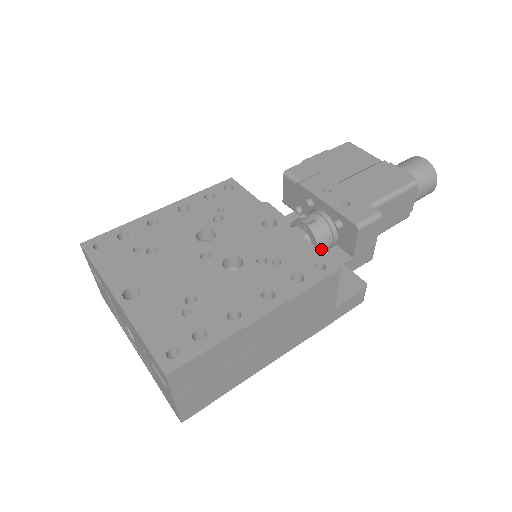
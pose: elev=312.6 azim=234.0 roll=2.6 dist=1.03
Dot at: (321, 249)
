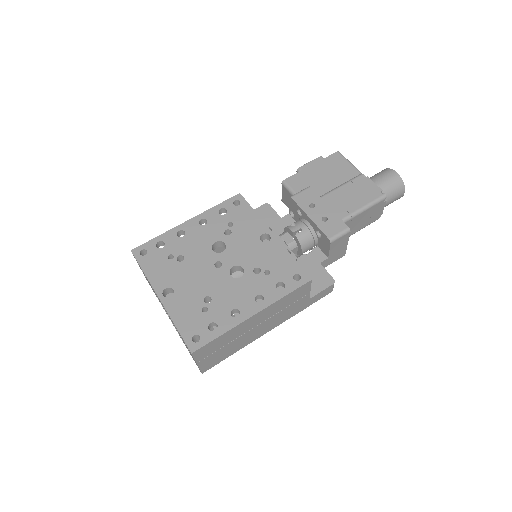
Dot at: (305, 251)
